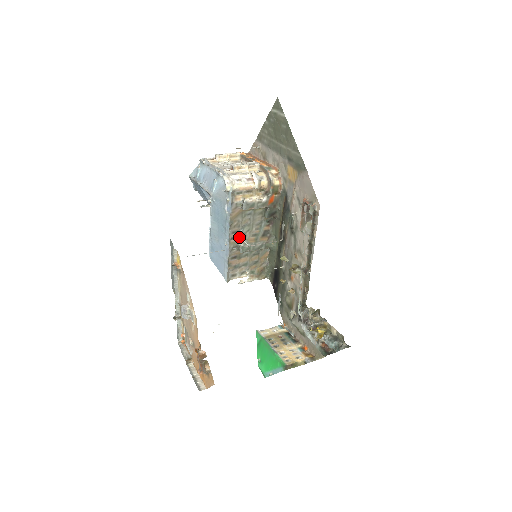
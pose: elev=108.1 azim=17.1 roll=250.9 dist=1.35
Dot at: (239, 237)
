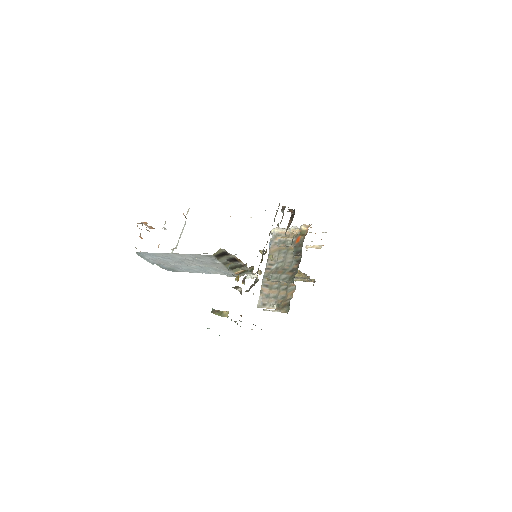
Dot at: (273, 270)
